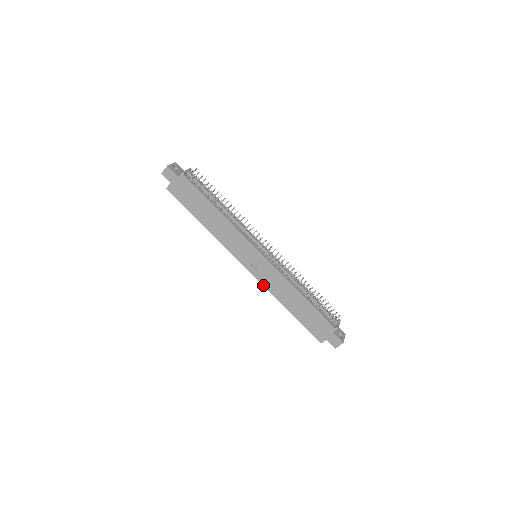
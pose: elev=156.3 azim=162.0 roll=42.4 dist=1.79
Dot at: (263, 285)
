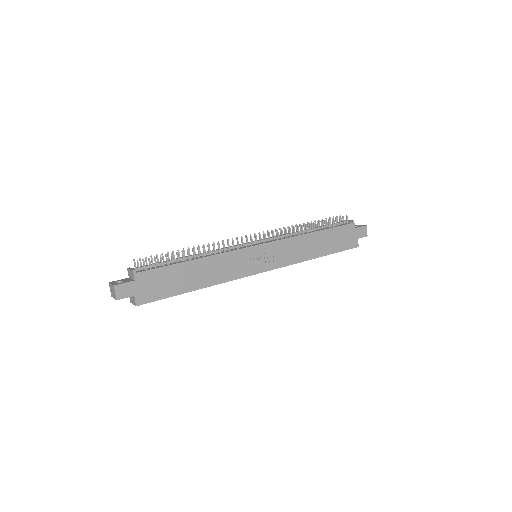
Dot at: (288, 265)
